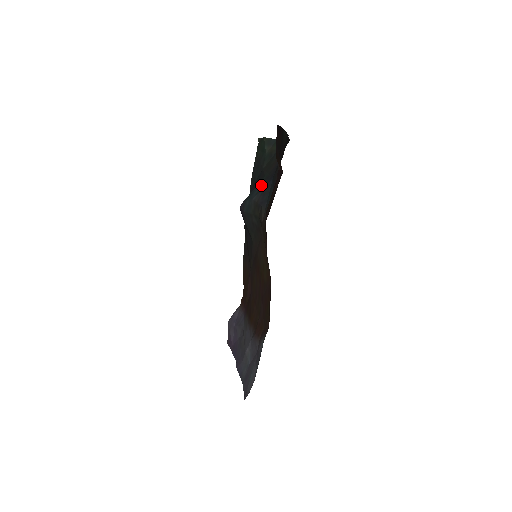
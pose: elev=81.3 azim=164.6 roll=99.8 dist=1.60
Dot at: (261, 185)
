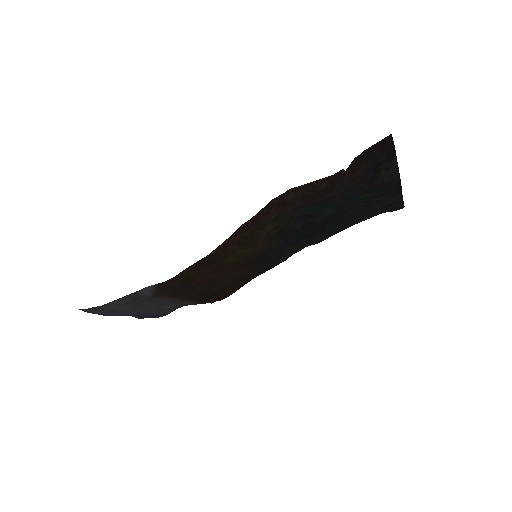
Dot at: (332, 207)
